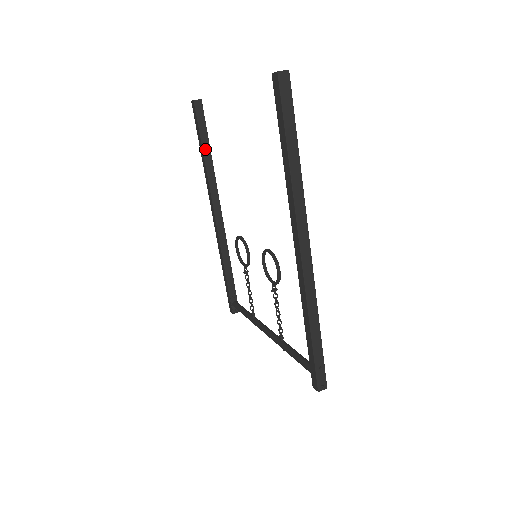
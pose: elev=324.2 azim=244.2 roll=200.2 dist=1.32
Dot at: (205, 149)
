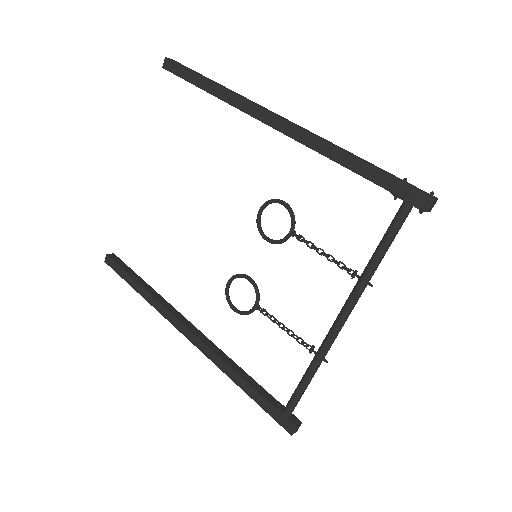
Dot at: (140, 282)
